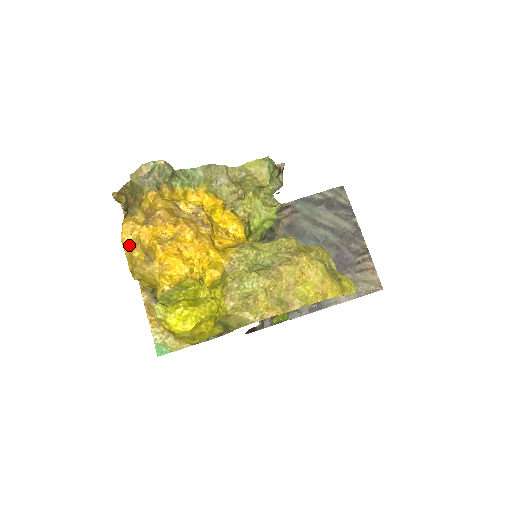
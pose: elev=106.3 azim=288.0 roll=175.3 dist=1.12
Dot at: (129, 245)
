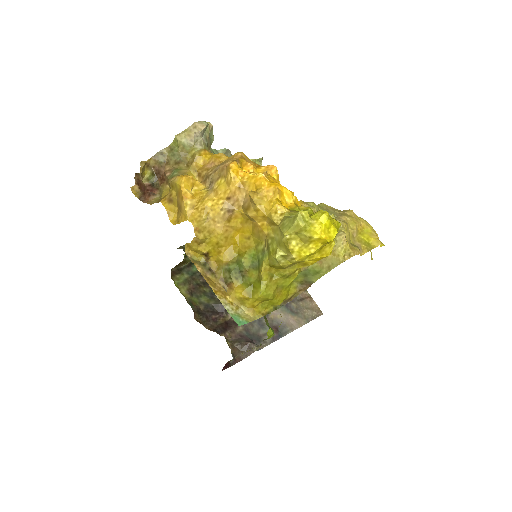
Dot at: (193, 199)
